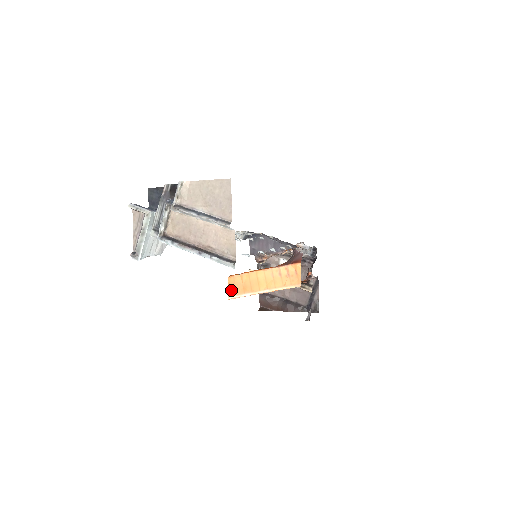
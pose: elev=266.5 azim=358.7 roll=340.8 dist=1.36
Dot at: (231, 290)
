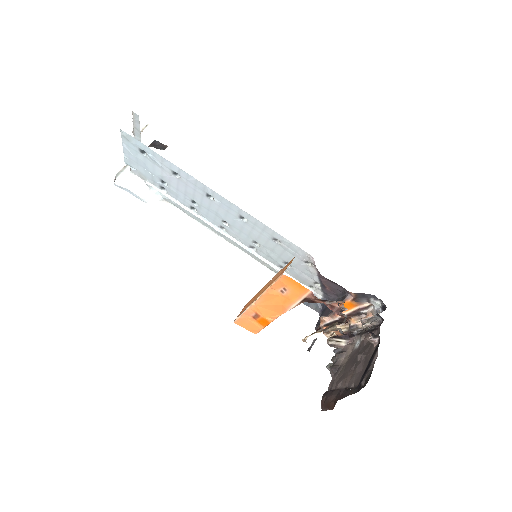
Dot at: (240, 313)
